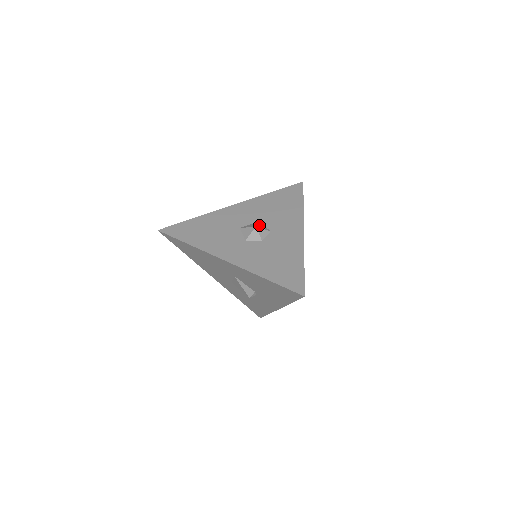
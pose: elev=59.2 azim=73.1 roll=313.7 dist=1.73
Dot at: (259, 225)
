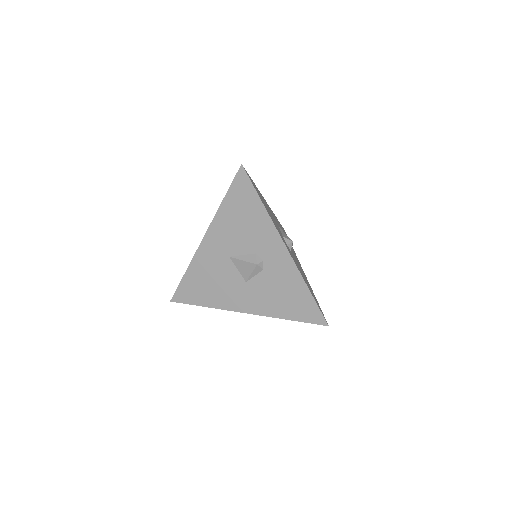
Dot at: occluded
